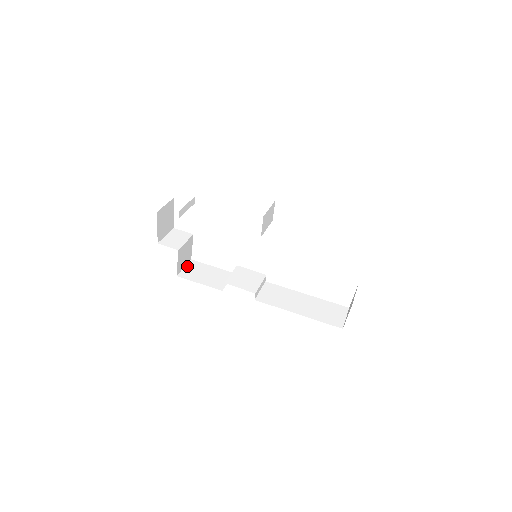
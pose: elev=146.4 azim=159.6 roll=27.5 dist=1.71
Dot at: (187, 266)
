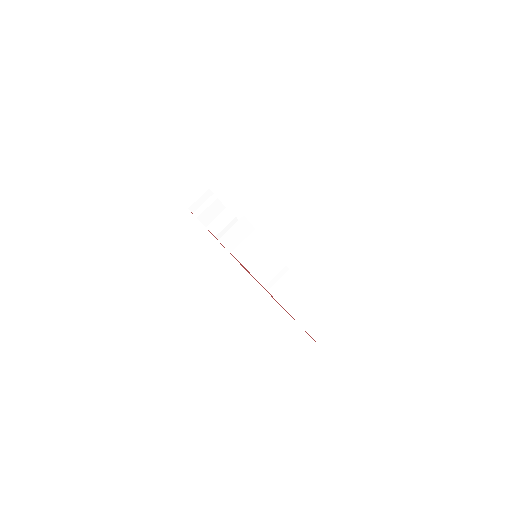
Dot at: (242, 241)
